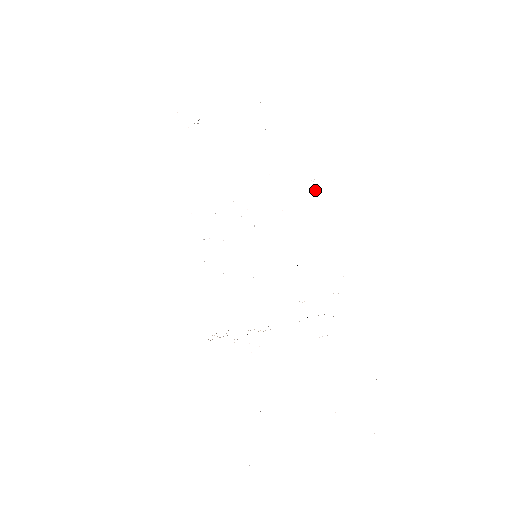
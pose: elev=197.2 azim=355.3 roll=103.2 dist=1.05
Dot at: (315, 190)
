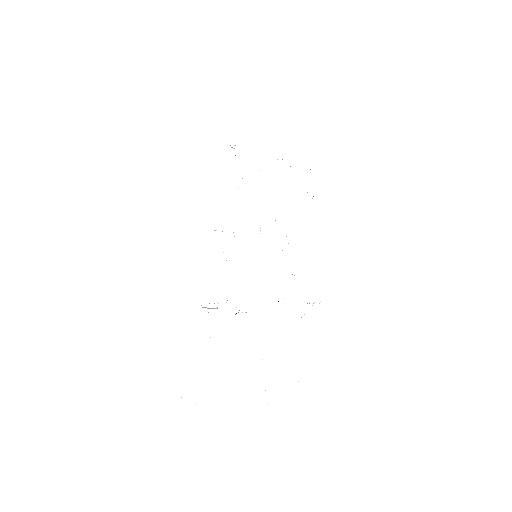
Dot at: occluded
